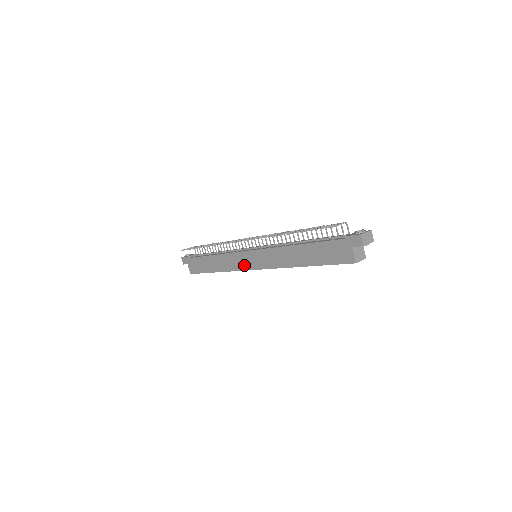
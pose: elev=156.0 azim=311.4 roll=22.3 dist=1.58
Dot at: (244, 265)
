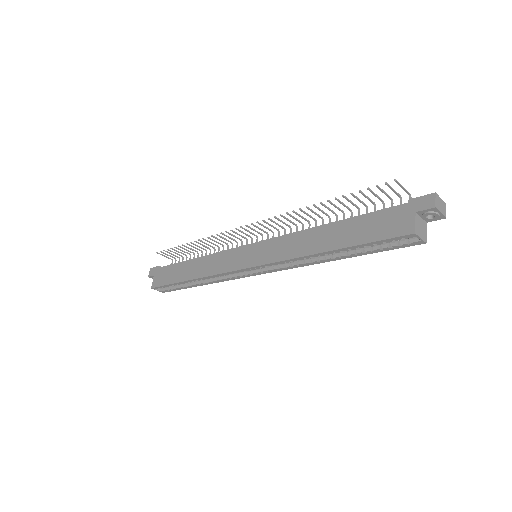
Dot at: (235, 264)
